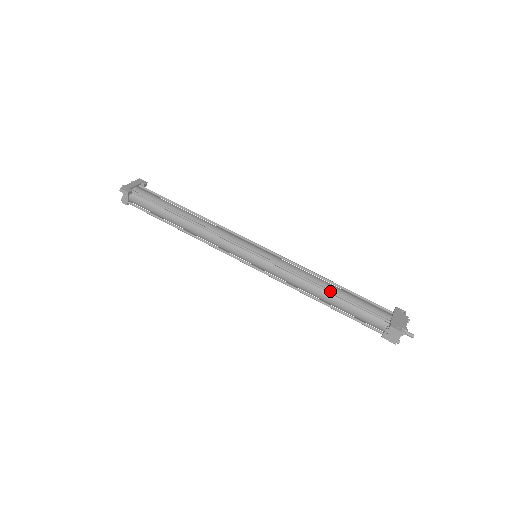
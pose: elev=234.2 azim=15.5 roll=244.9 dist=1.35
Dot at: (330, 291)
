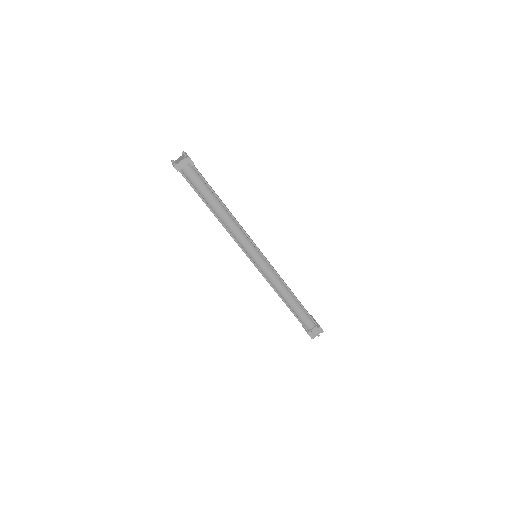
Dot at: (295, 296)
